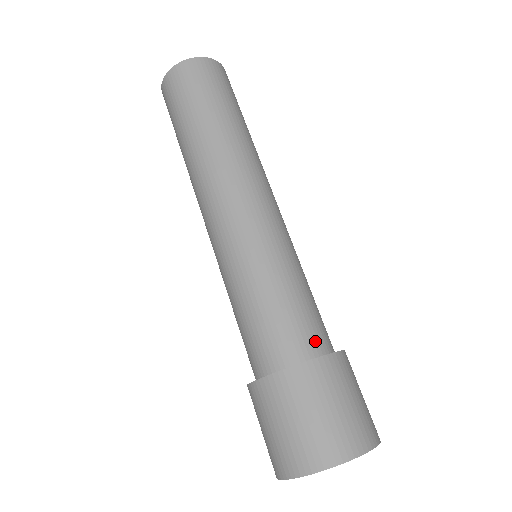
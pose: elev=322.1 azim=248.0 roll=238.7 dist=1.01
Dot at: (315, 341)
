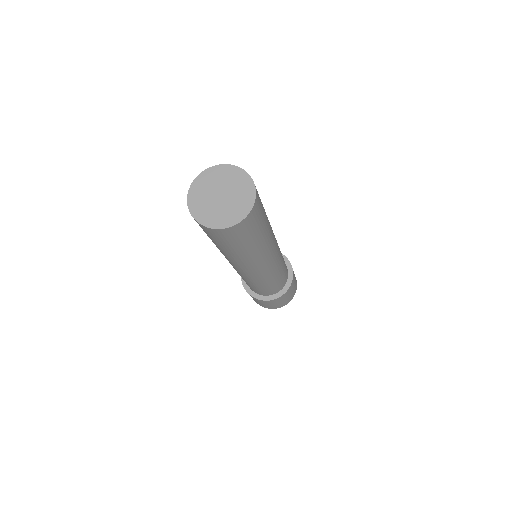
Dot at: (280, 288)
